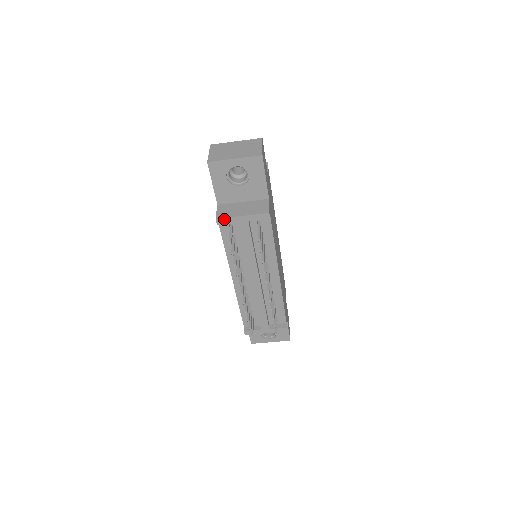
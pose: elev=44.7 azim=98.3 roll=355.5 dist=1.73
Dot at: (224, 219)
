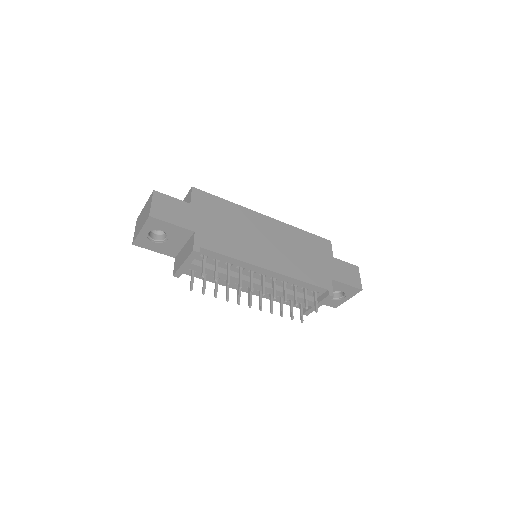
Dot at: (177, 273)
